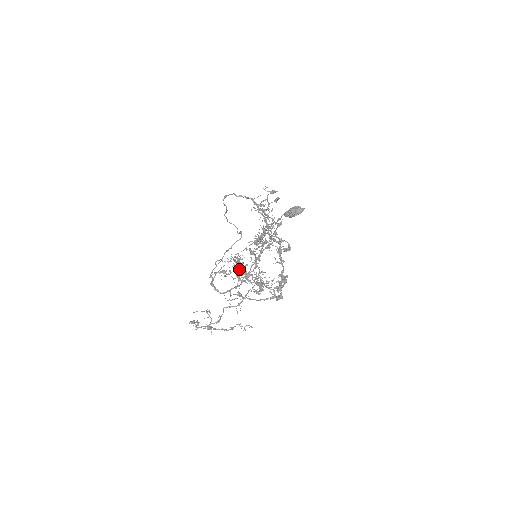
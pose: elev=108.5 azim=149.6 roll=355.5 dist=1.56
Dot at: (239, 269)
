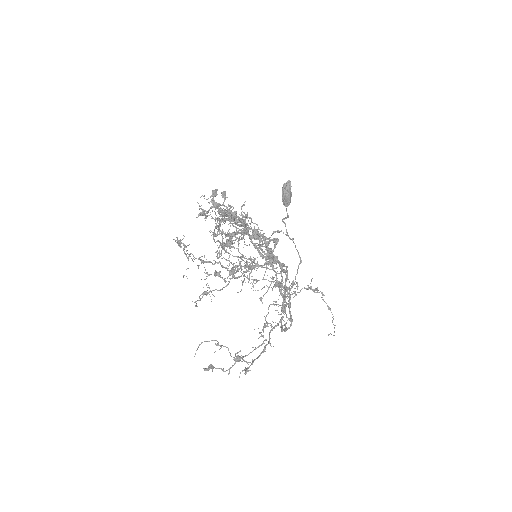
Dot at: (284, 289)
